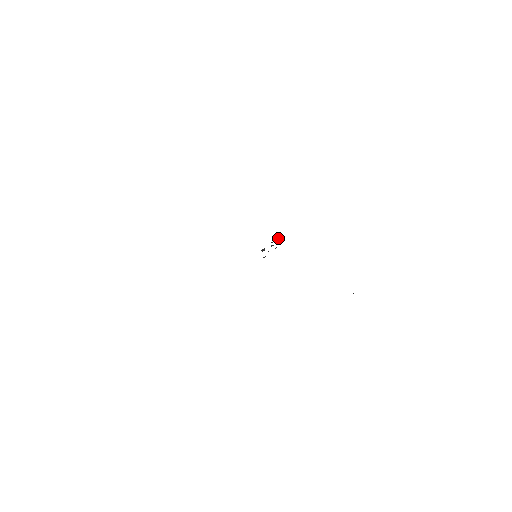
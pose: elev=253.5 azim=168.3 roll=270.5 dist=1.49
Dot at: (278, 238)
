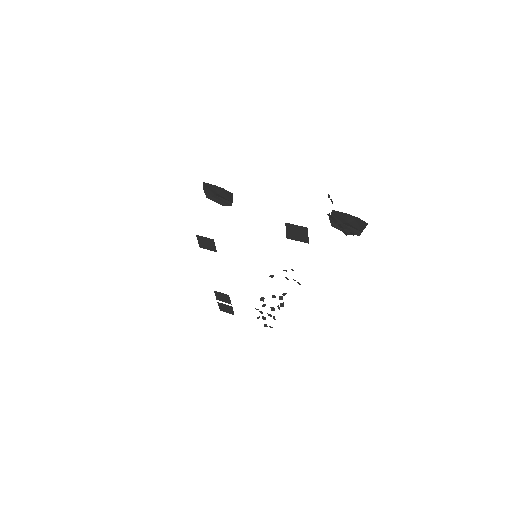
Dot at: (283, 305)
